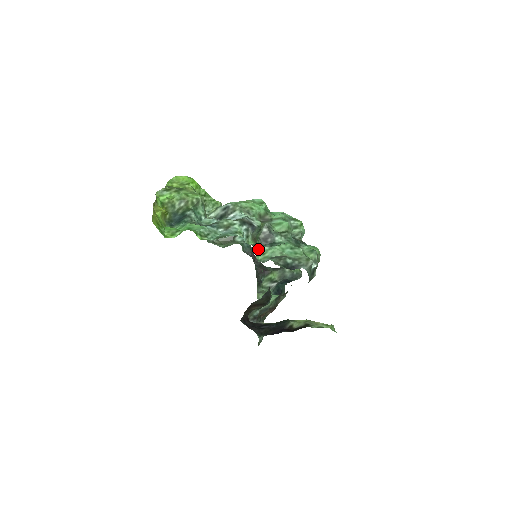
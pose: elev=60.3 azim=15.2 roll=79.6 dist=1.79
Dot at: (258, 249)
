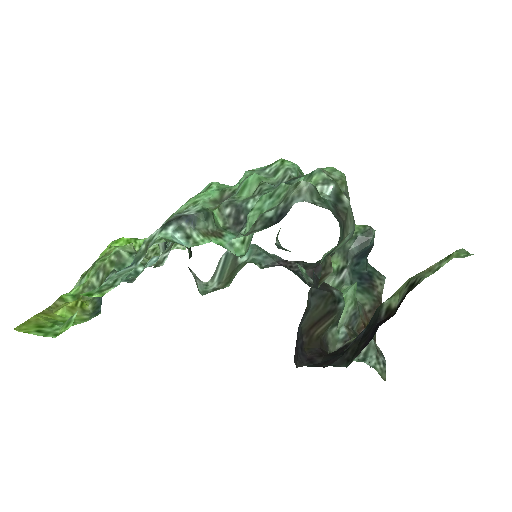
Dot at: (231, 242)
